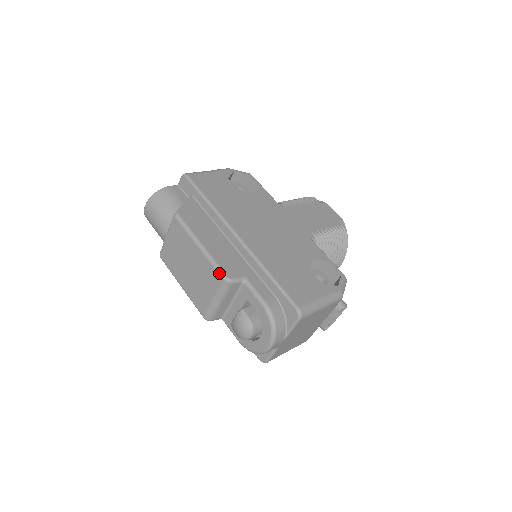
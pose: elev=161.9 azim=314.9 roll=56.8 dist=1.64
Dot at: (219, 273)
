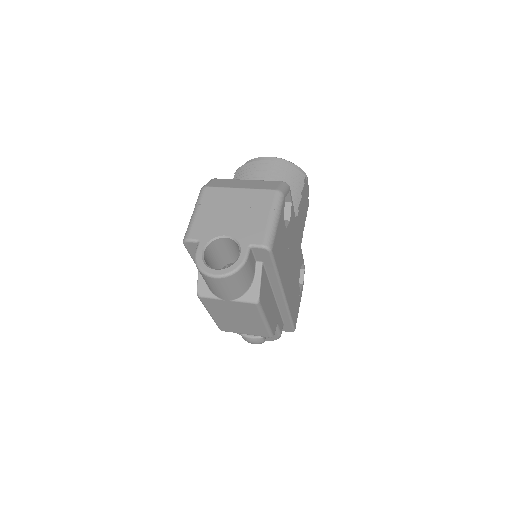
Dot at: (270, 335)
